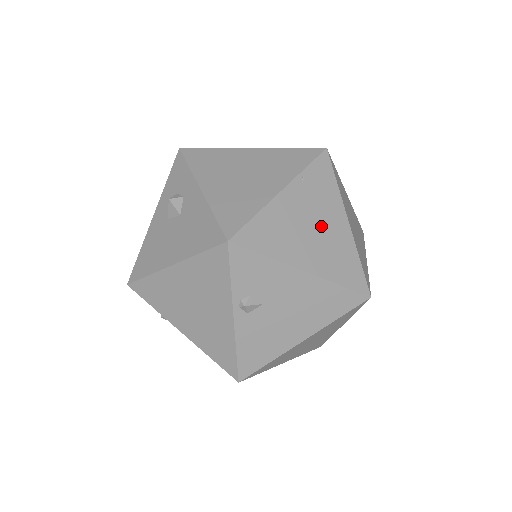
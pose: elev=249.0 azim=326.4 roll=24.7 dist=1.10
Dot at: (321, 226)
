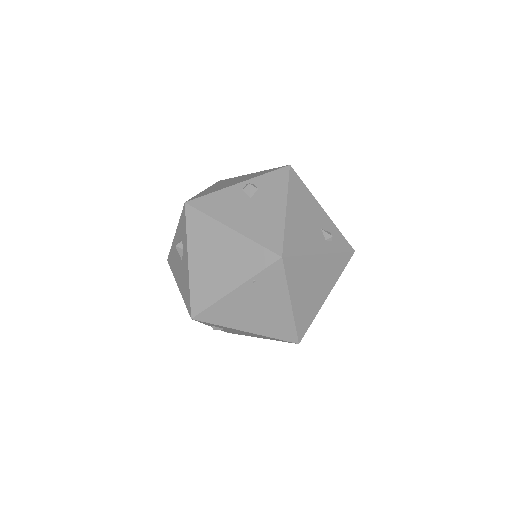
Dot at: (265, 308)
